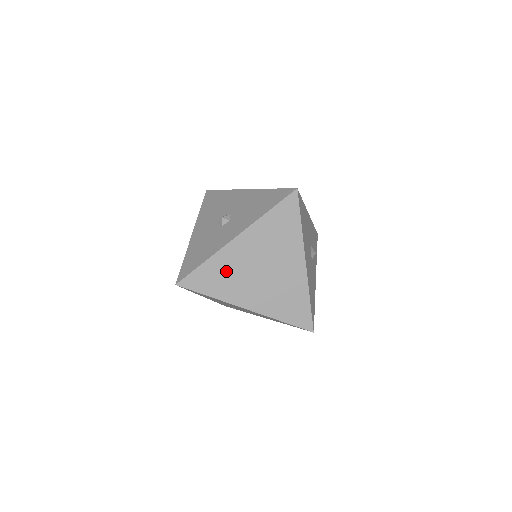
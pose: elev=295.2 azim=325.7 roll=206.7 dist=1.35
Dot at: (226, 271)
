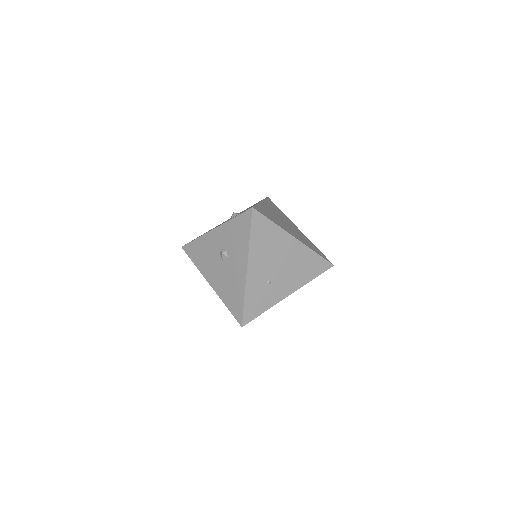
Dot at: (270, 214)
